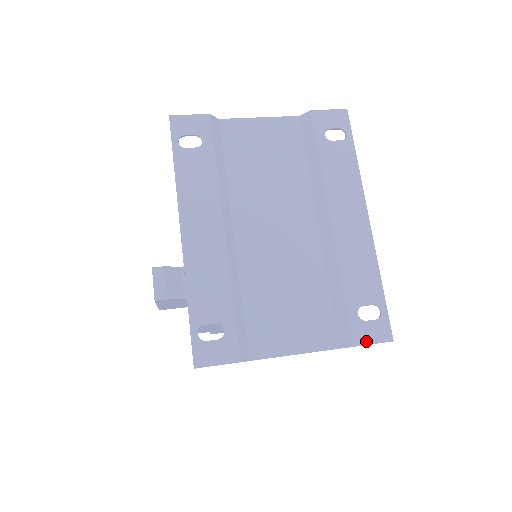
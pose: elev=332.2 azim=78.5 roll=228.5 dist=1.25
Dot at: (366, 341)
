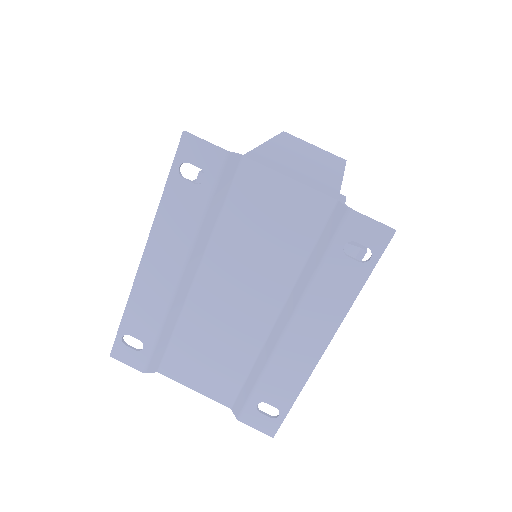
Dot at: (250, 424)
